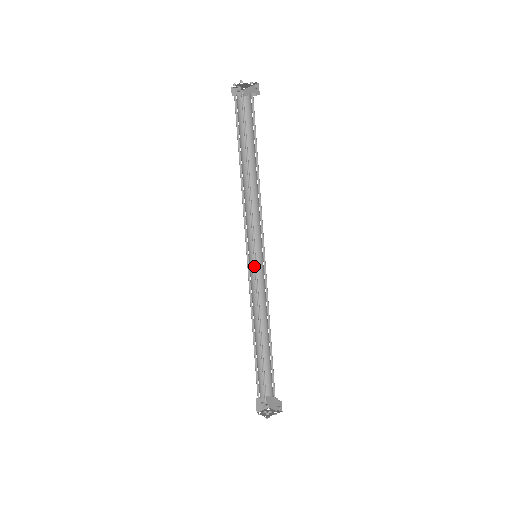
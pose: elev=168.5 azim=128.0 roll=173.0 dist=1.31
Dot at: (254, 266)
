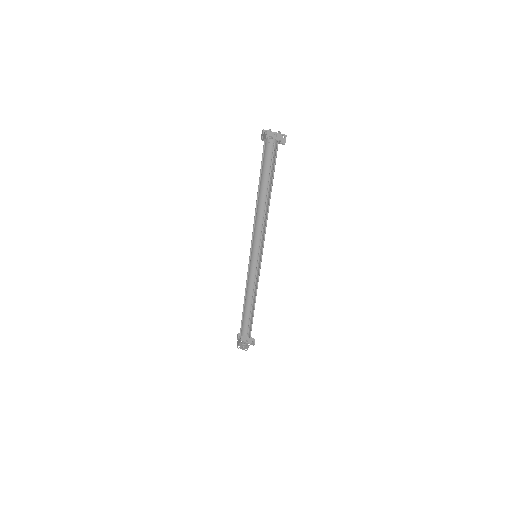
Dot at: (257, 265)
